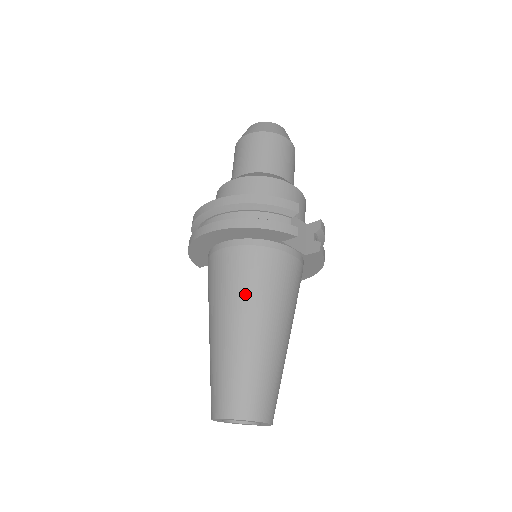
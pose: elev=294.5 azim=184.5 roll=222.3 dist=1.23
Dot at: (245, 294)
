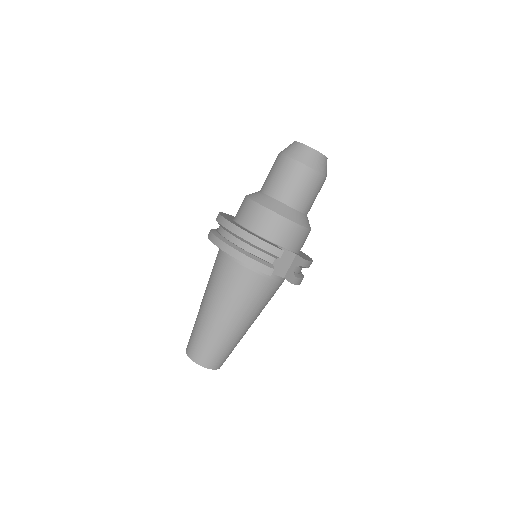
Dot at: (225, 295)
